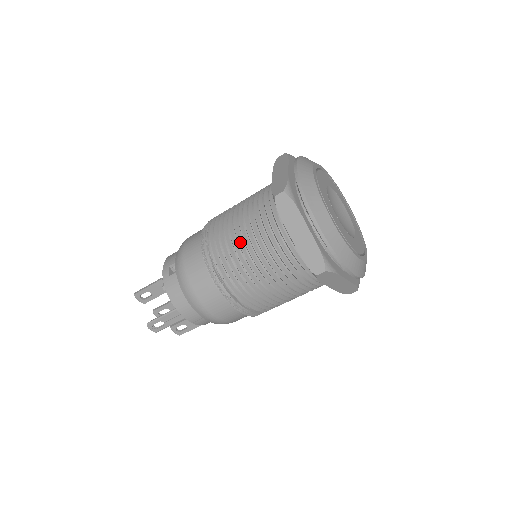
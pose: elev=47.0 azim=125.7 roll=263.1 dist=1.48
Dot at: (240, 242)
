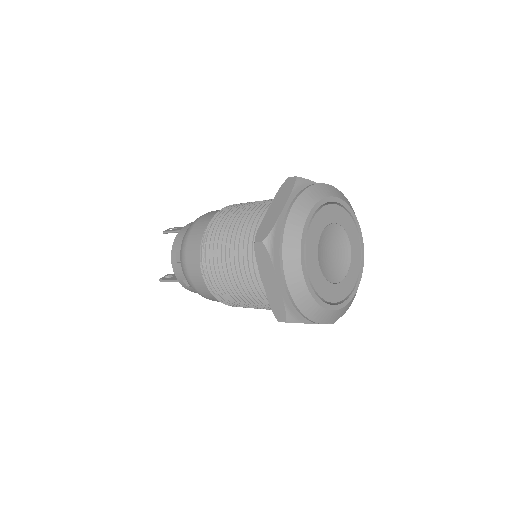
Dot at: (250, 304)
